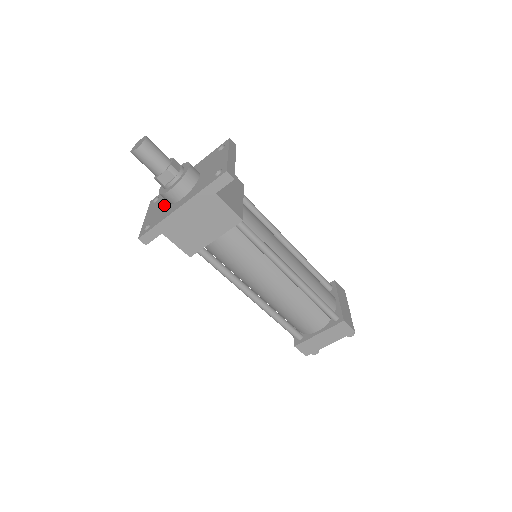
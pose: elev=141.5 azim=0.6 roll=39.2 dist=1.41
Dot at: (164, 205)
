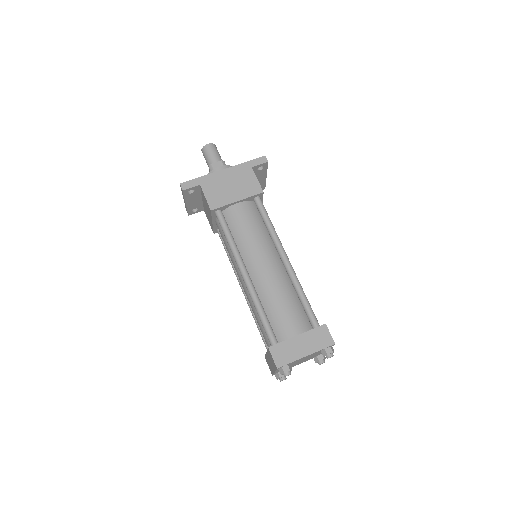
Dot at: occluded
